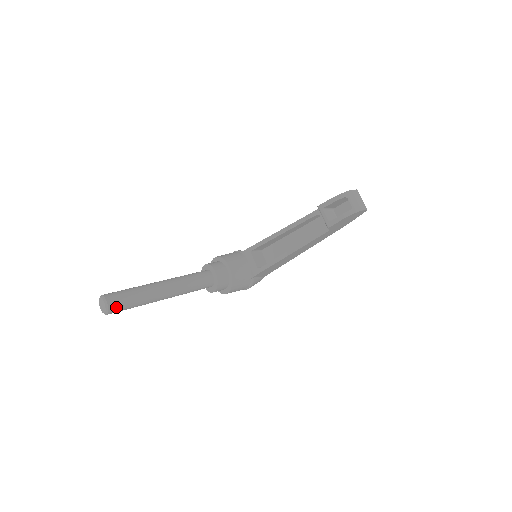
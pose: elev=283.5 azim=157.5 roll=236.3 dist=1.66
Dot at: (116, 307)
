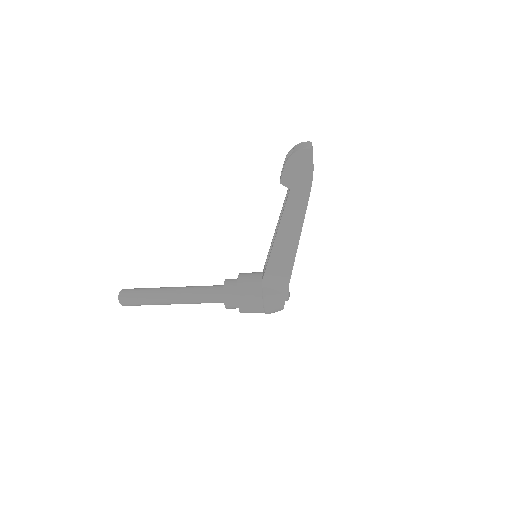
Dot at: (126, 295)
